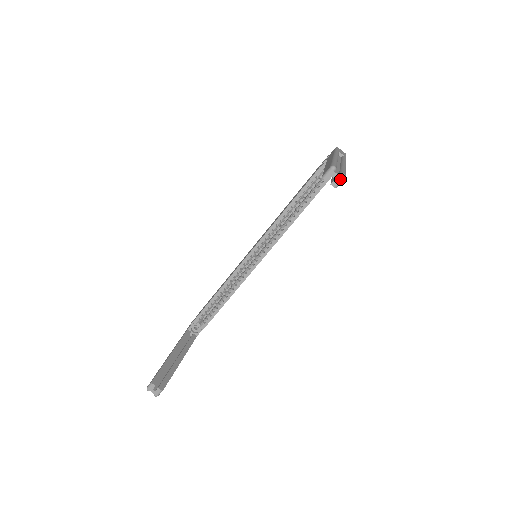
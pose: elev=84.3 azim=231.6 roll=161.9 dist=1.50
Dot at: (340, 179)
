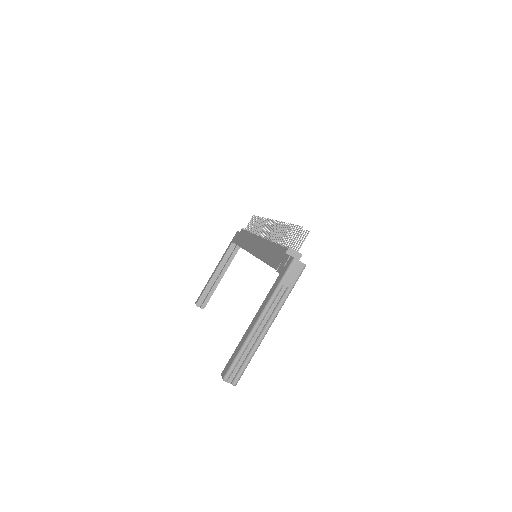
Dot at: (232, 384)
